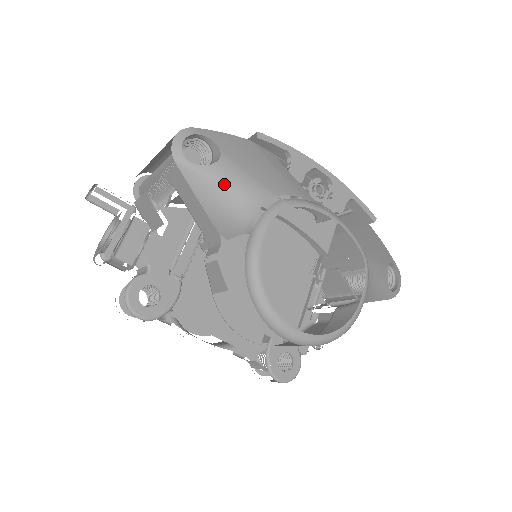
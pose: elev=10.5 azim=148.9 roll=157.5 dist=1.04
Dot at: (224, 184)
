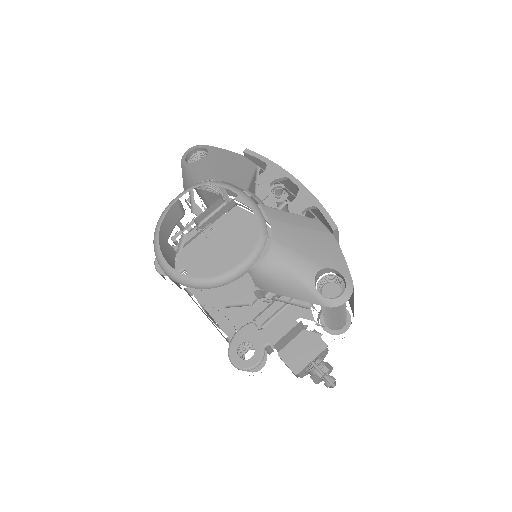
Dot at: (190, 172)
